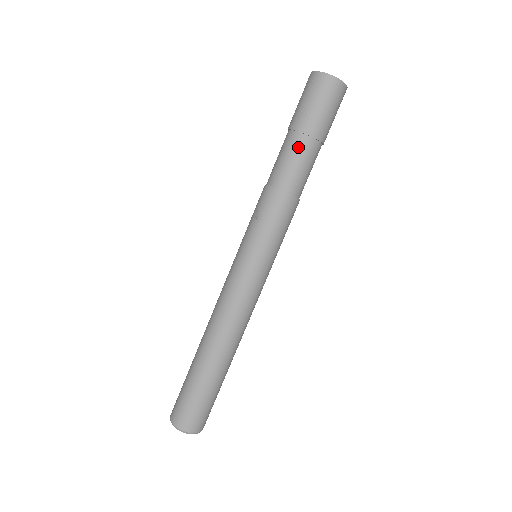
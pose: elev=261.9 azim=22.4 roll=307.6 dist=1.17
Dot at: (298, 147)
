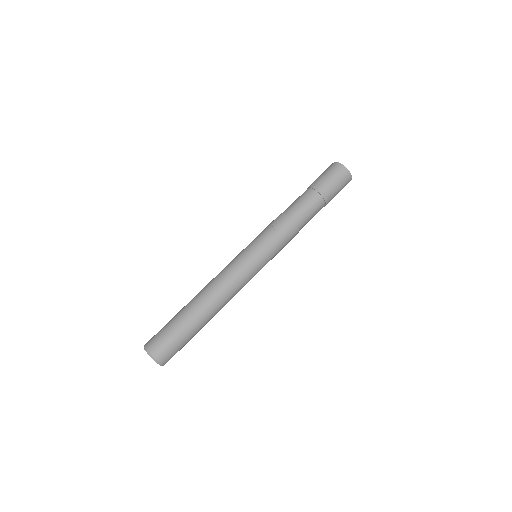
Dot at: (313, 200)
